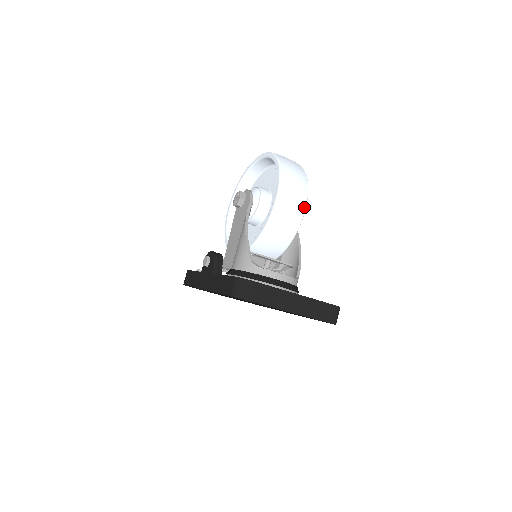
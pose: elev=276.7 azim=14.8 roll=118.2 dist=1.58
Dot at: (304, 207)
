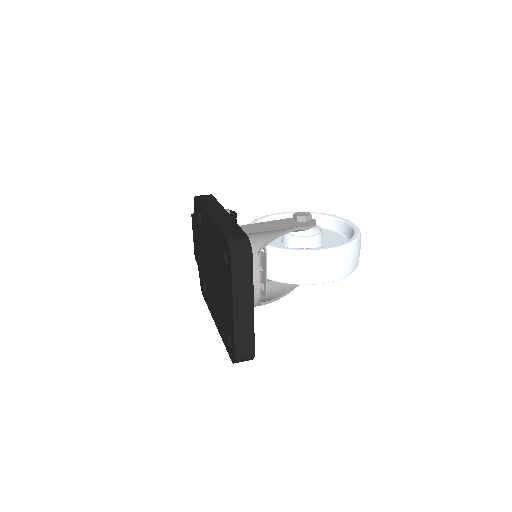
Dot at: (328, 281)
